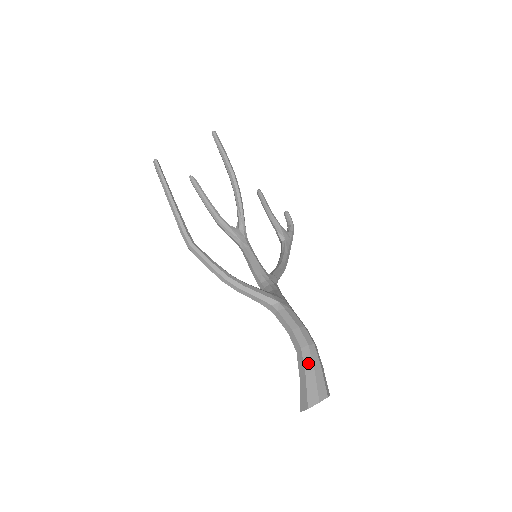
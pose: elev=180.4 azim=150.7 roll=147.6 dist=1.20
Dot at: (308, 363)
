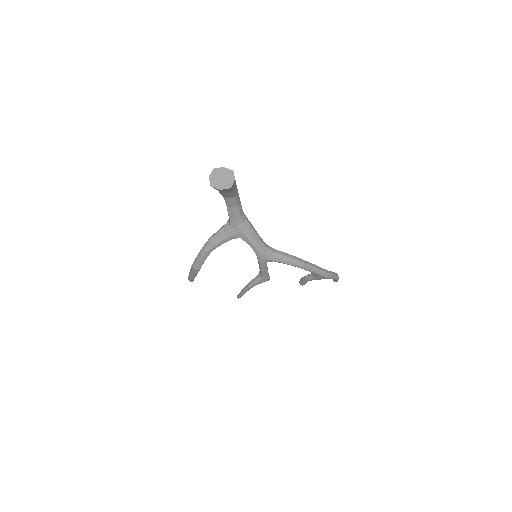
Dot at: occluded
